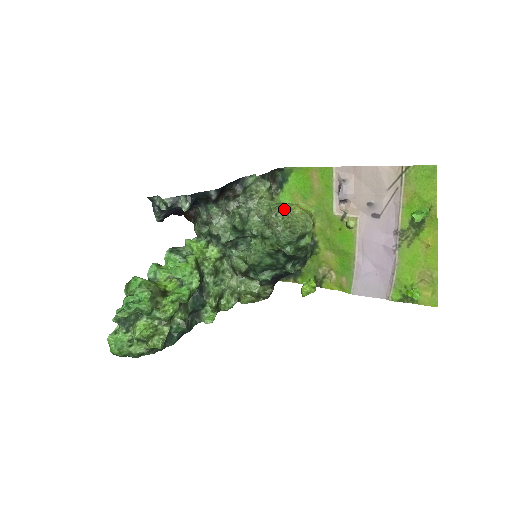
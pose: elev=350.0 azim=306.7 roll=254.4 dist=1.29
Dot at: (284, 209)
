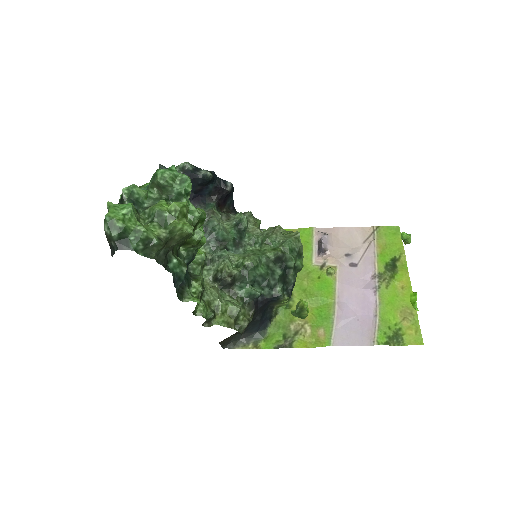
Dot at: occluded
